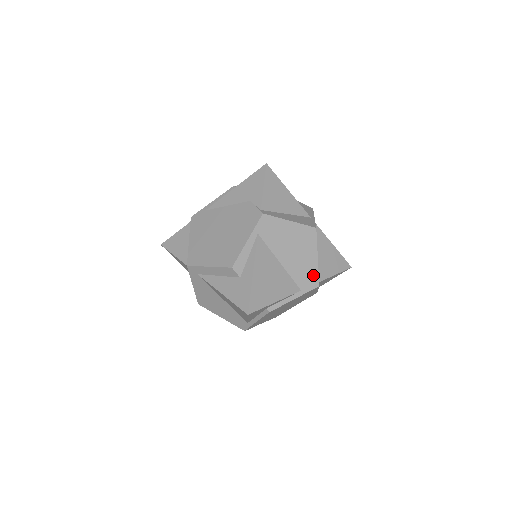
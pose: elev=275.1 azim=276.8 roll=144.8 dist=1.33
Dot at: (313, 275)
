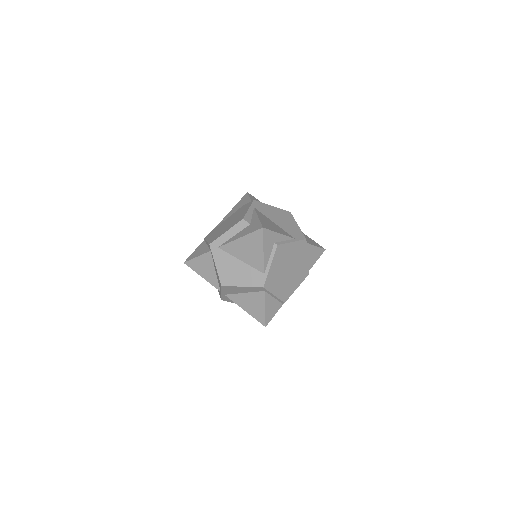
Dot at: (299, 233)
